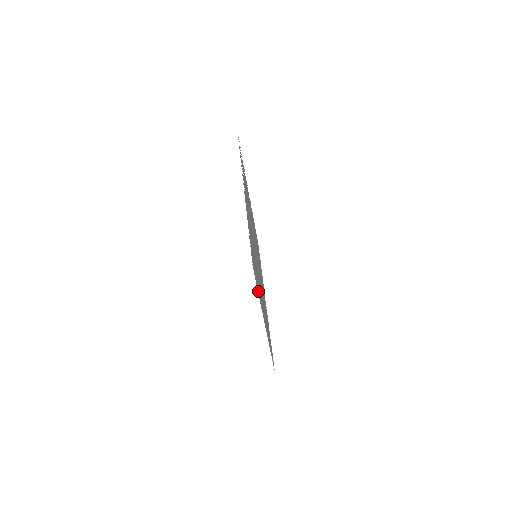
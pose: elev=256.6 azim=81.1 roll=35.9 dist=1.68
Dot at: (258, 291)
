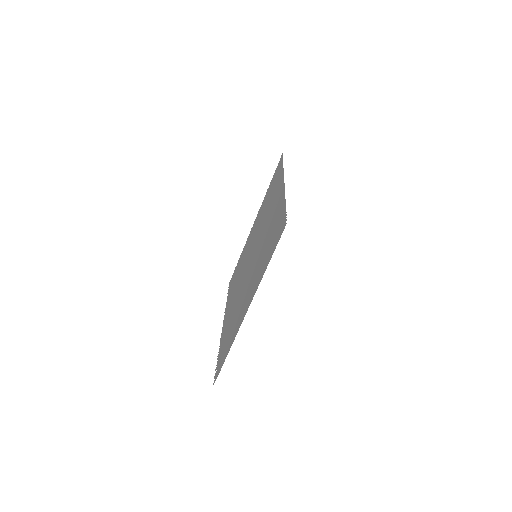
Dot at: (267, 264)
